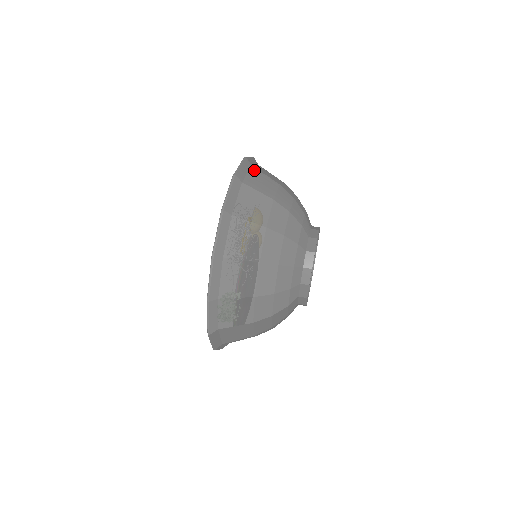
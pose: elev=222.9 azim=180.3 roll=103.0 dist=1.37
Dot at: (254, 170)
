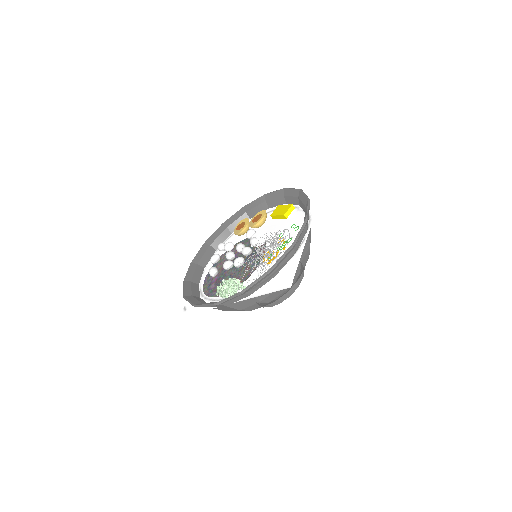
Dot at: occluded
